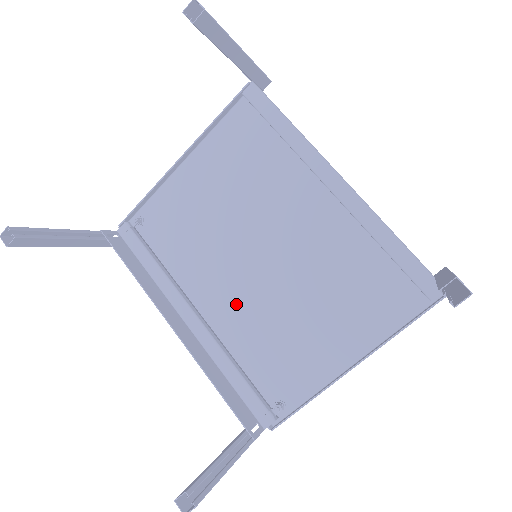
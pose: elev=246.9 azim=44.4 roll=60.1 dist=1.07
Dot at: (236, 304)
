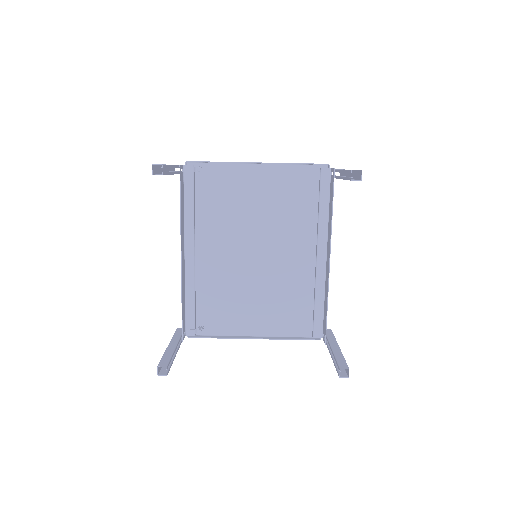
Dot at: (220, 264)
